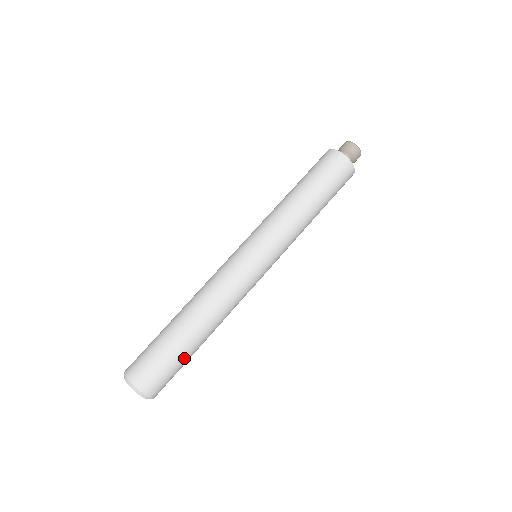
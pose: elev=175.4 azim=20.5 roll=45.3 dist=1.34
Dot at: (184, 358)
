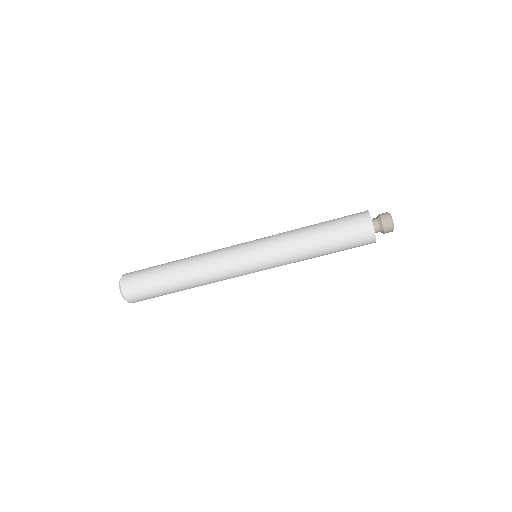
Dot at: (163, 294)
